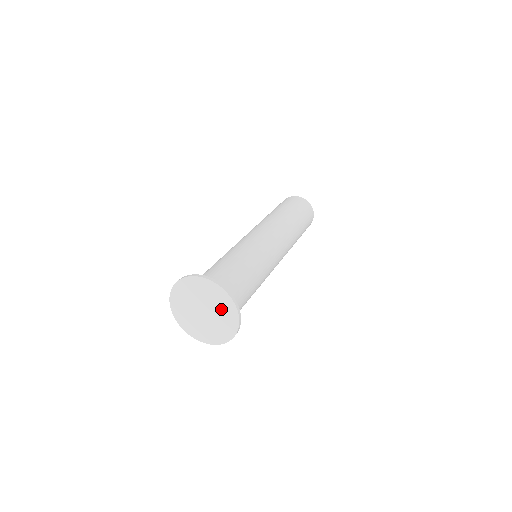
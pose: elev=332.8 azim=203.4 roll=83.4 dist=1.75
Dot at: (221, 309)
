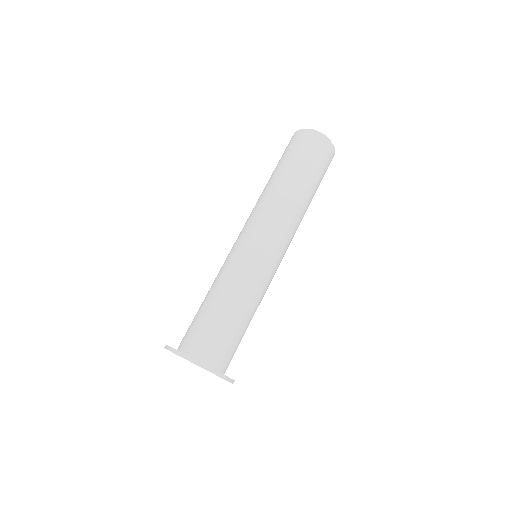
Dot at: occluded
